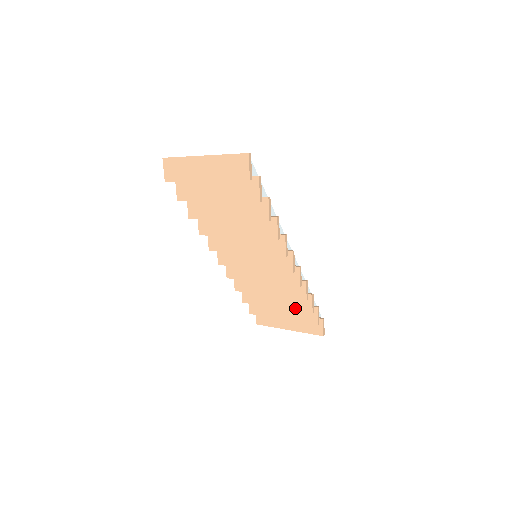
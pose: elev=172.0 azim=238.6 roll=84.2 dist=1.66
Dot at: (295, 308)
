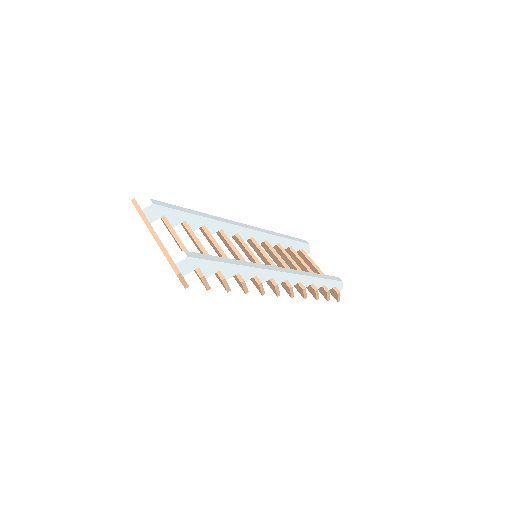
Dot at: occluded
